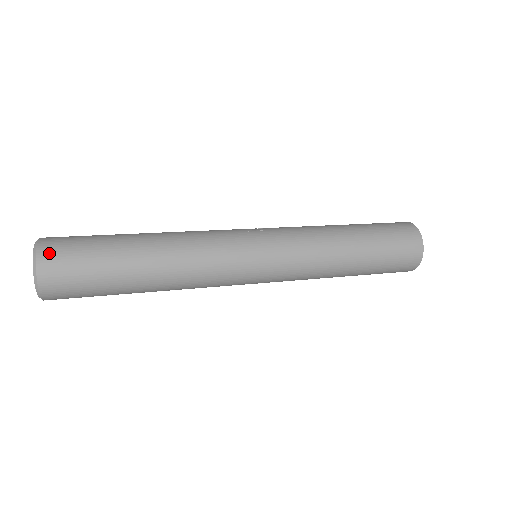
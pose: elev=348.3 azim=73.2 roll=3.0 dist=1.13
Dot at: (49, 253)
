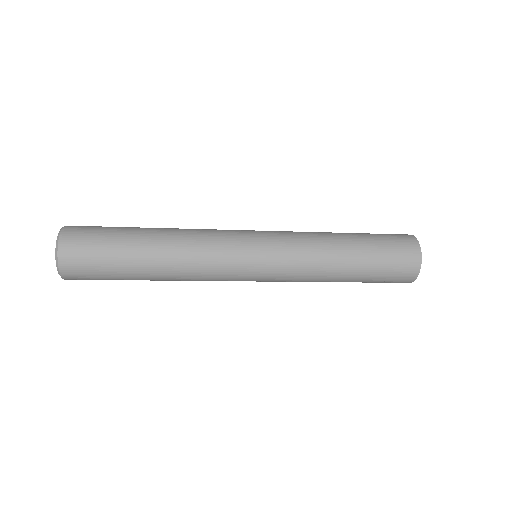
Dot at: (73, 229)
